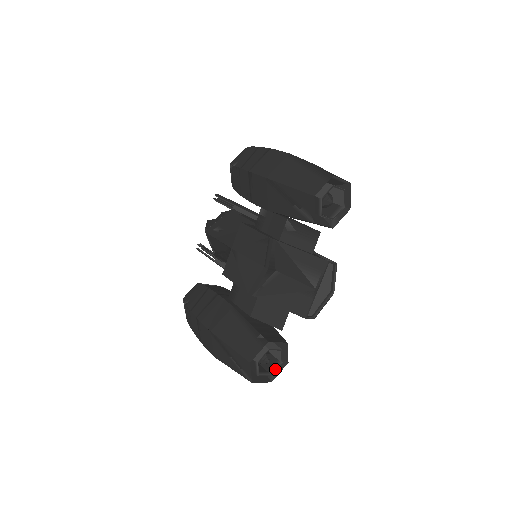
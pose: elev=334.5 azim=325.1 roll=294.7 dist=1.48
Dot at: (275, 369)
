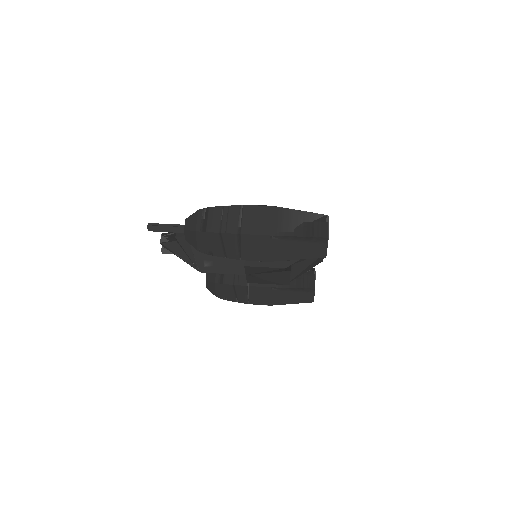
Dot at: occluded
